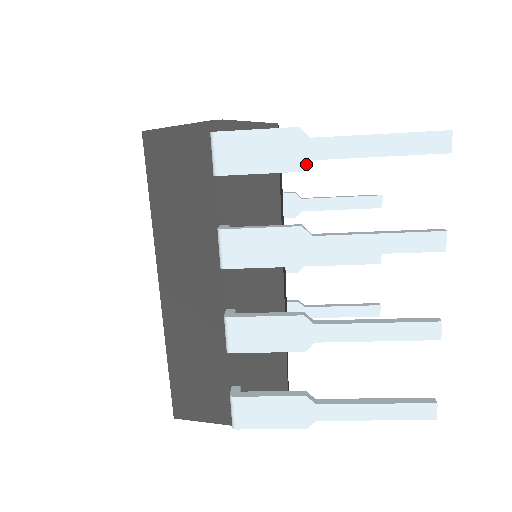
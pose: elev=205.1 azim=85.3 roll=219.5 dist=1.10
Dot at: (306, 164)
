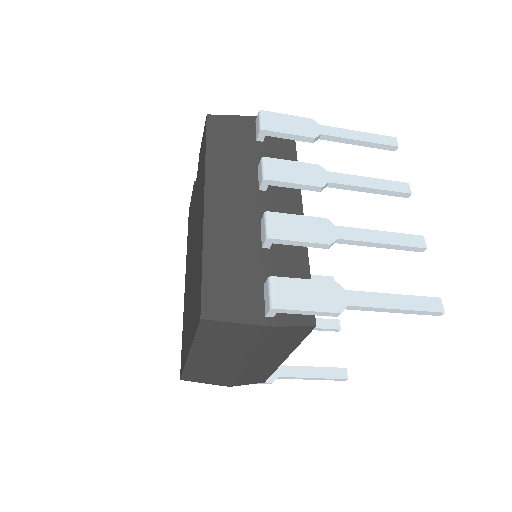
Dot at: (318, 135)
